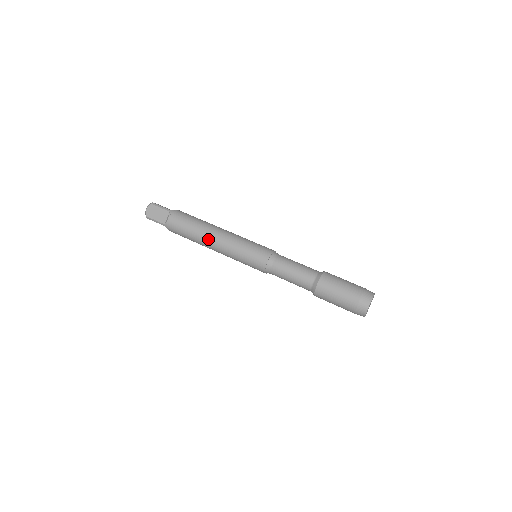
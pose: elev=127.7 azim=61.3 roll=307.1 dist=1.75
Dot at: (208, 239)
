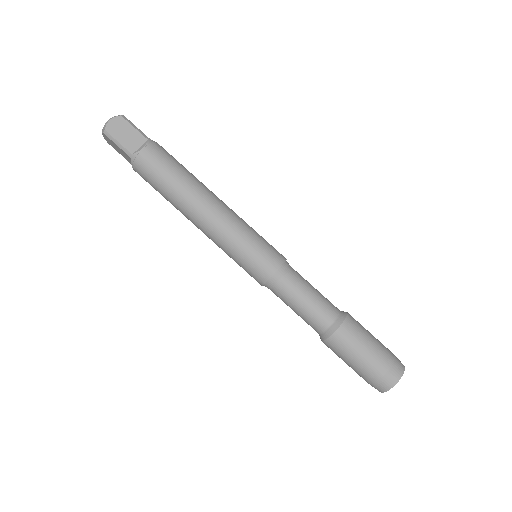
Dot at: (197, 203)
